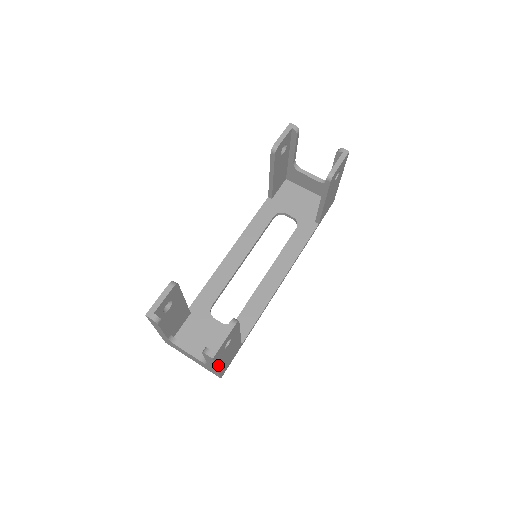
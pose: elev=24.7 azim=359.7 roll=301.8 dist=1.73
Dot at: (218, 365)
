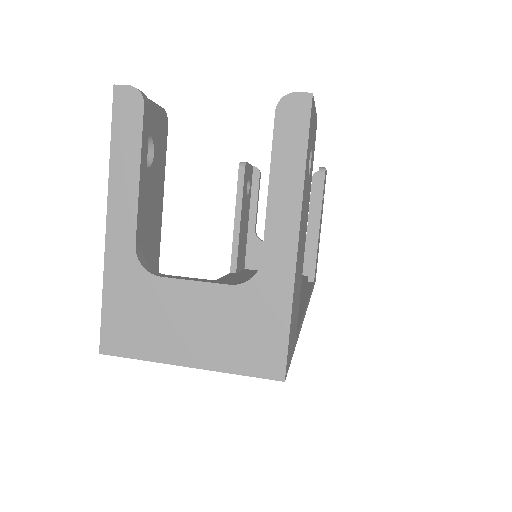
Dot at: (300, 219)
